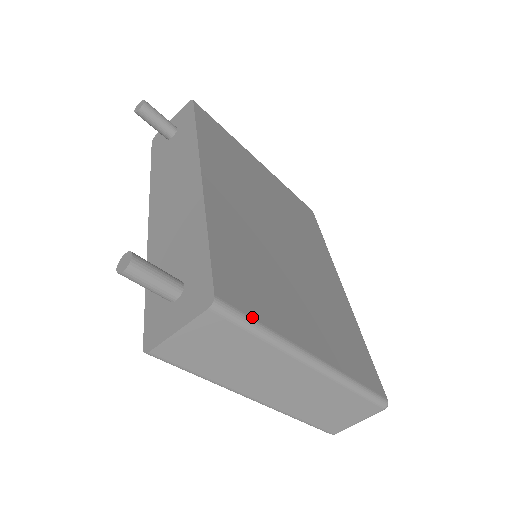
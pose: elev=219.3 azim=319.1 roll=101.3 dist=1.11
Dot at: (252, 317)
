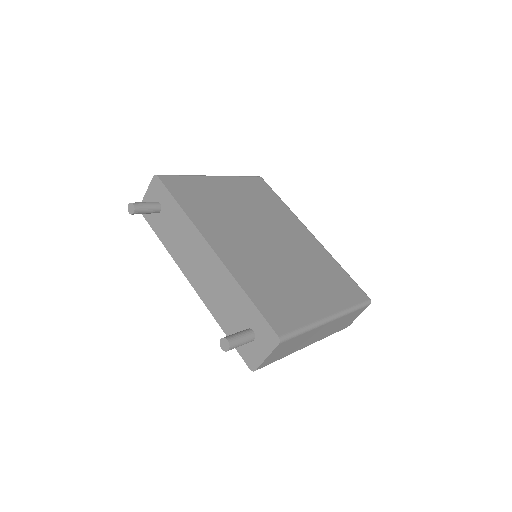
Dot at: (296, 328)
